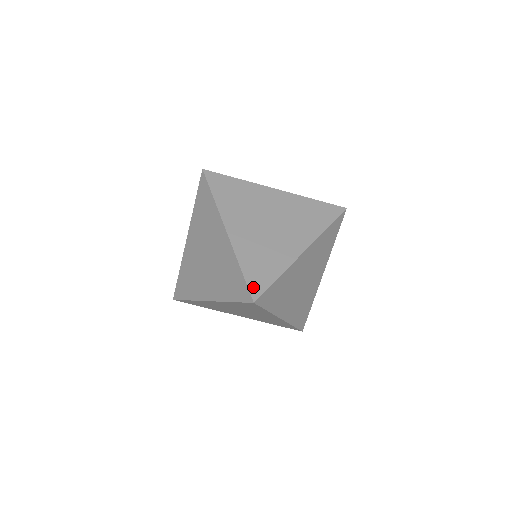
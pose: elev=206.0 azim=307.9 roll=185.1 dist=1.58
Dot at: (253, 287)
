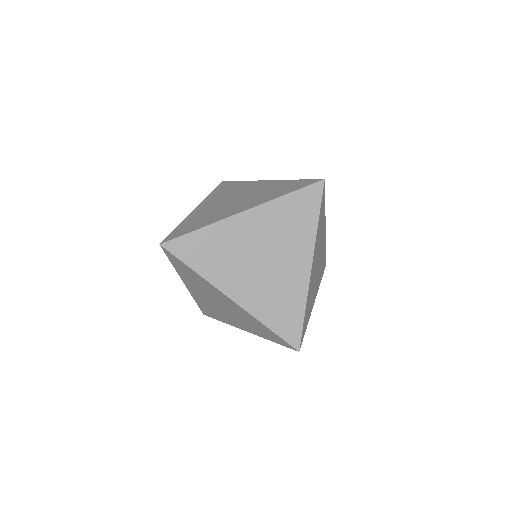
Dot at: occluded
